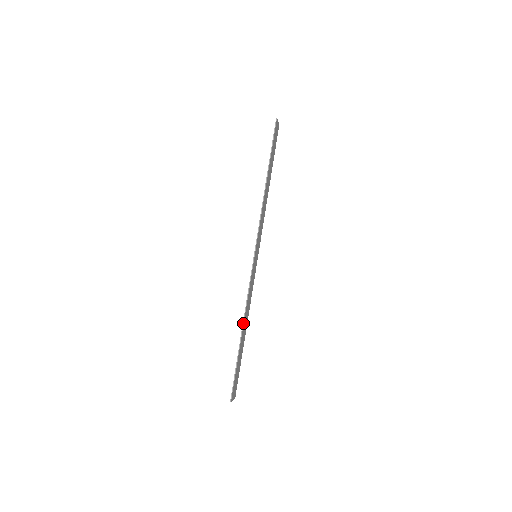
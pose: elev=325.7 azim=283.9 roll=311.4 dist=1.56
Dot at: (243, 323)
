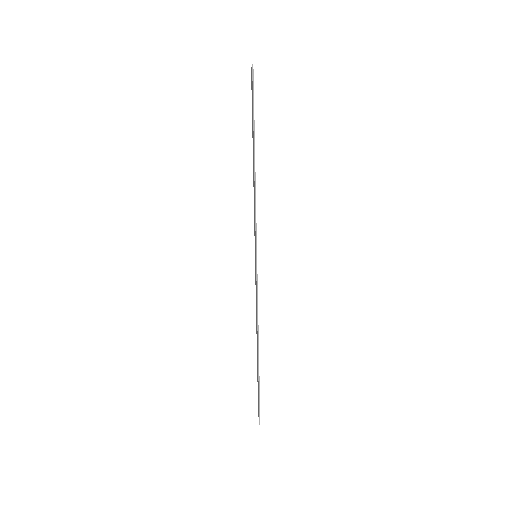
Dot at: (258, 340)
